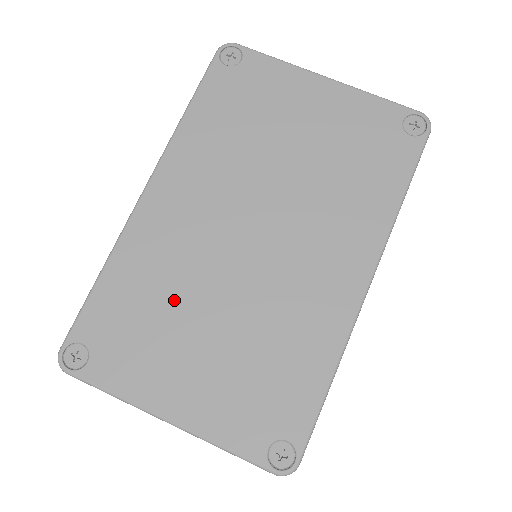
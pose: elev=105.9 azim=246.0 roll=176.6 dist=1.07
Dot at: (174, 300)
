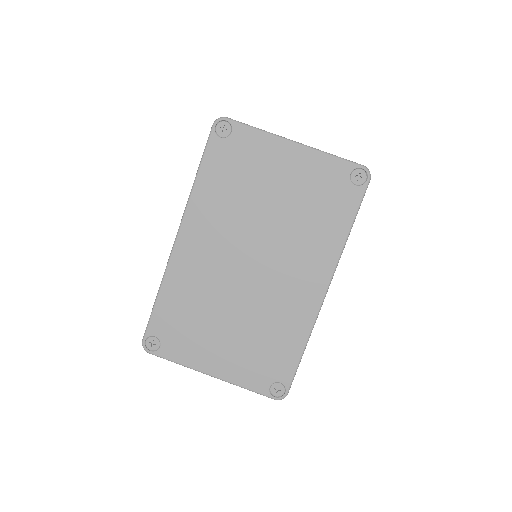
Dot at: (206, 308)
